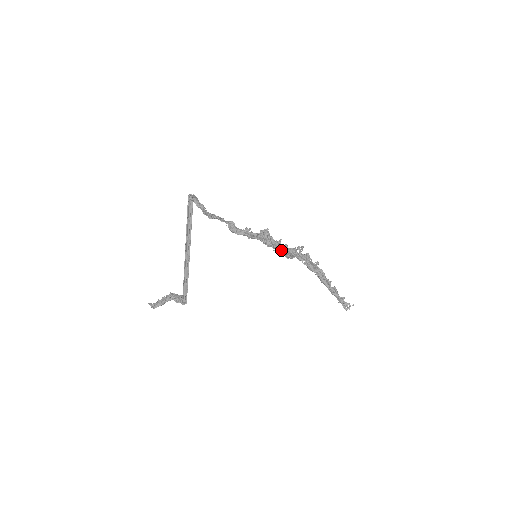
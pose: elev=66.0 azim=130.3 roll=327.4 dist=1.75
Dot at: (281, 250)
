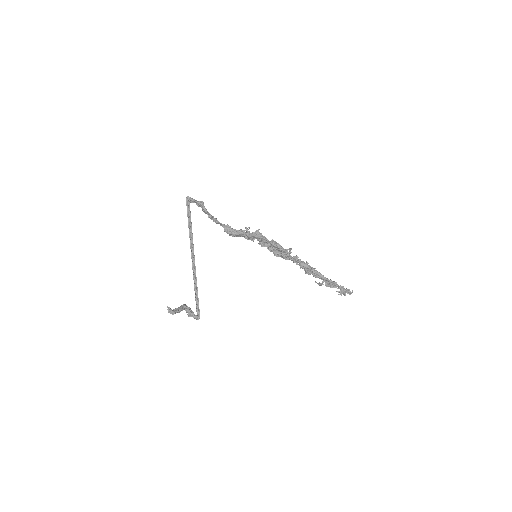
Dot at: (277, 244)
